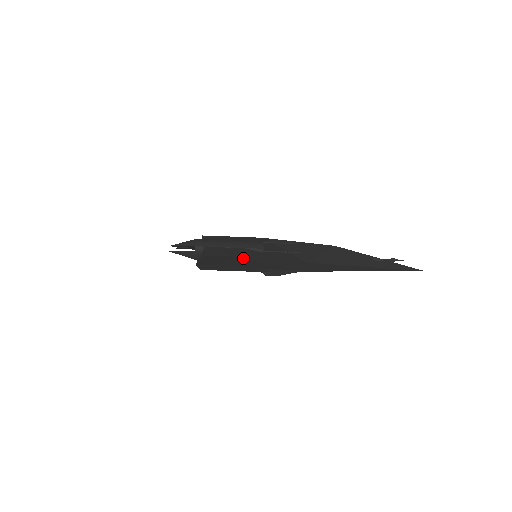
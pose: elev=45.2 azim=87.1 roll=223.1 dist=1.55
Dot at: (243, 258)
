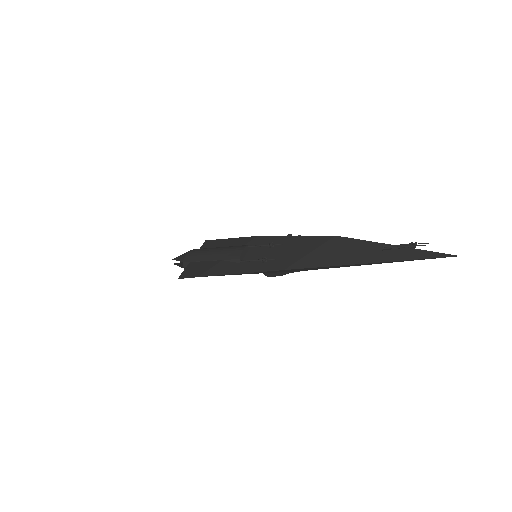
Dot at: occluded
